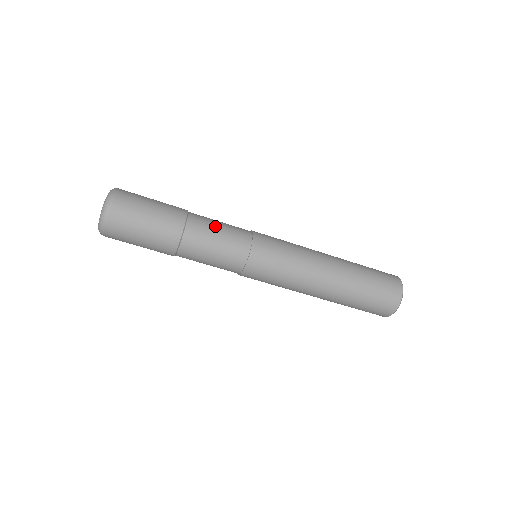
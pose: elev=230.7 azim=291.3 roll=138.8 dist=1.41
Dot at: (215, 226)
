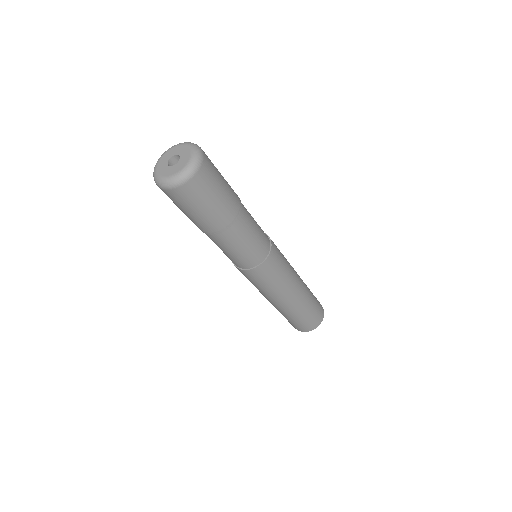
Dot at: occluded
